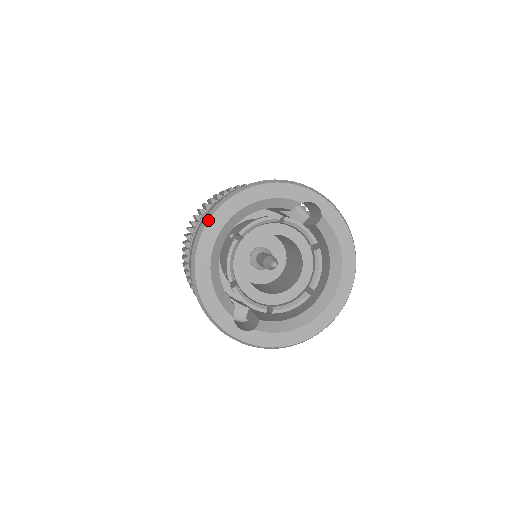
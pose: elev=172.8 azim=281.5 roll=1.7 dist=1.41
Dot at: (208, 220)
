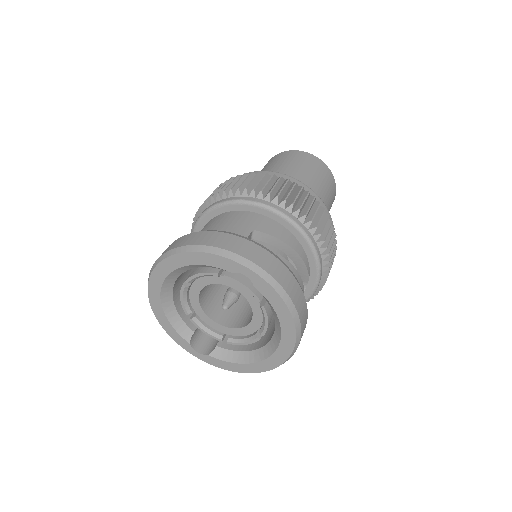
Dot at: (150, 274)
